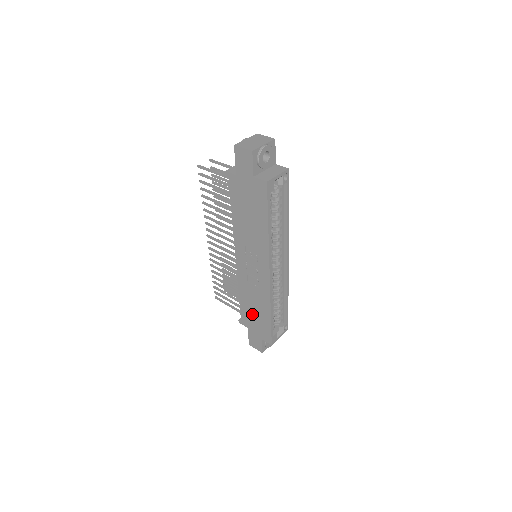
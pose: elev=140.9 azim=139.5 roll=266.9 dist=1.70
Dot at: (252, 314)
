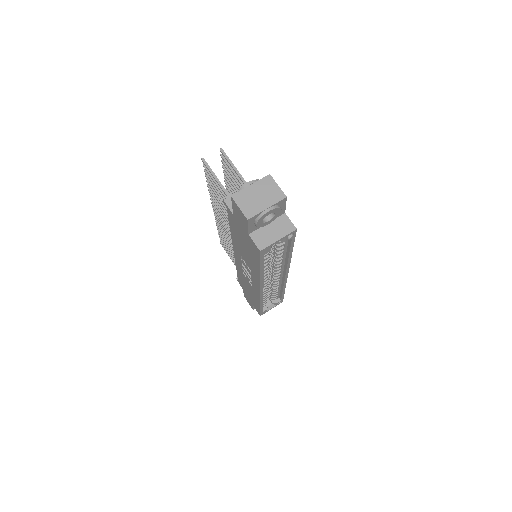
Dot at: (246, 289)
